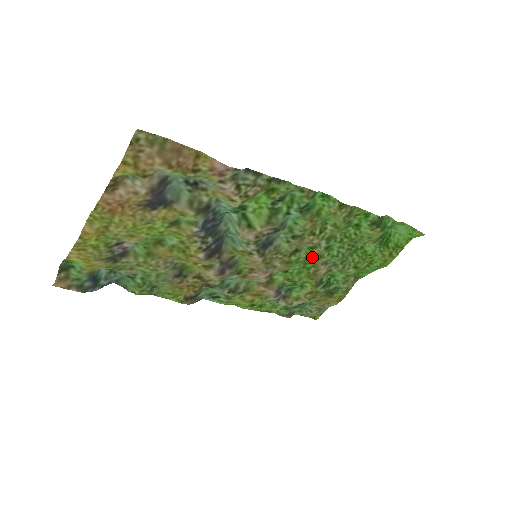
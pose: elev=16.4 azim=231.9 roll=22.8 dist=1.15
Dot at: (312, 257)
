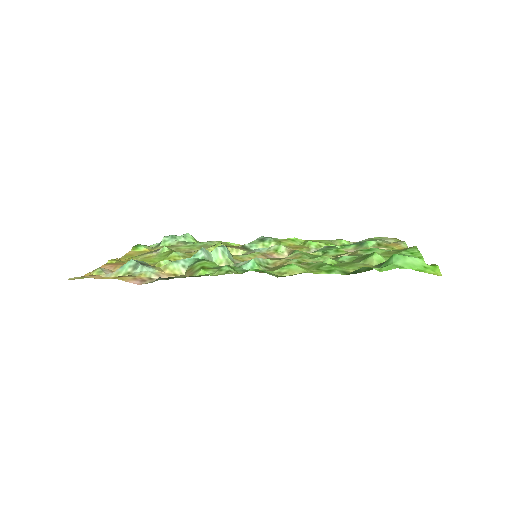
Dot at: (311, 261)
